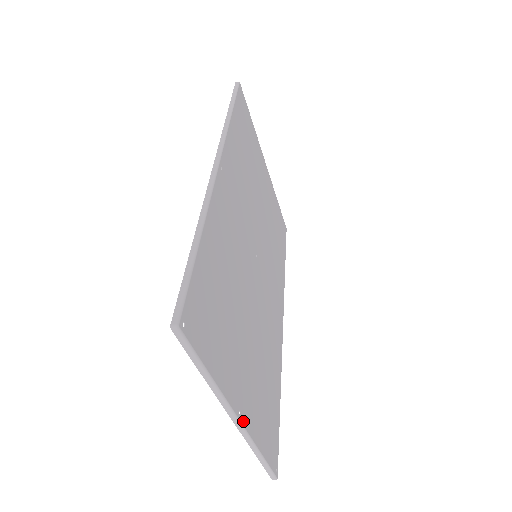
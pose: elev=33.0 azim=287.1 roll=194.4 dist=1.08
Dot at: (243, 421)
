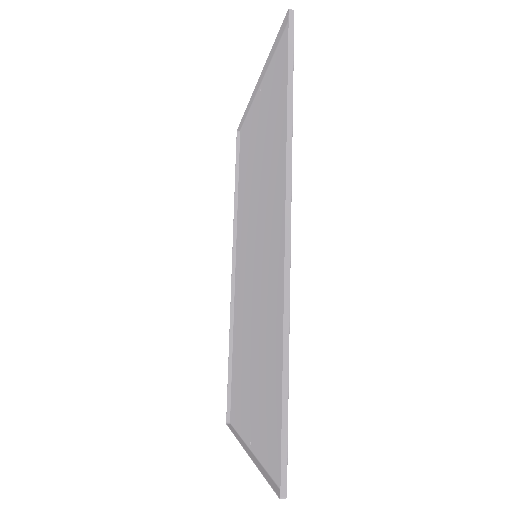
Dot at: (249, 443)
